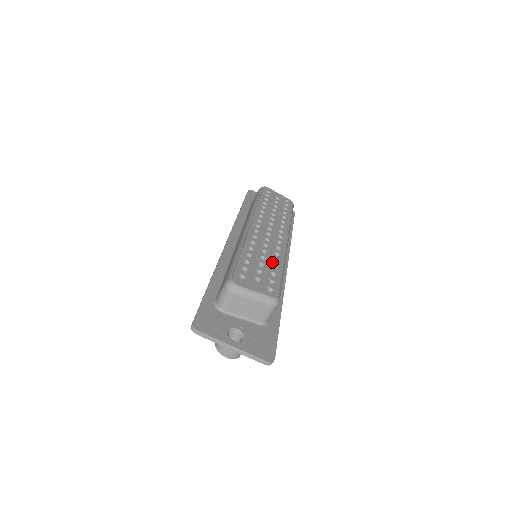
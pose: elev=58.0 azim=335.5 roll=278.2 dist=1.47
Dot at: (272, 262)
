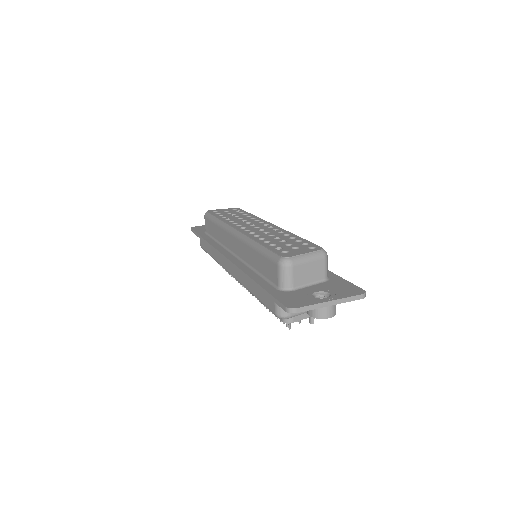
Dot at: (286, 237)
